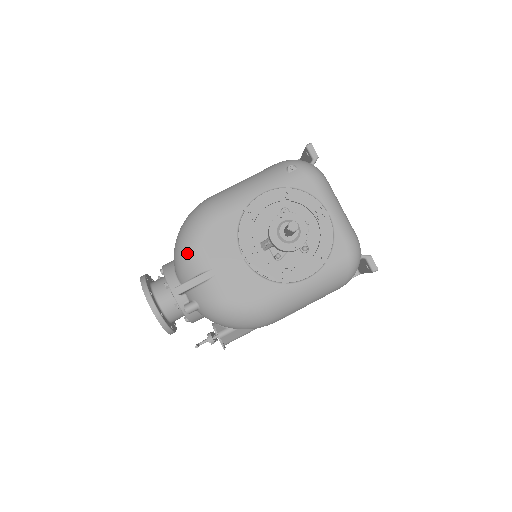
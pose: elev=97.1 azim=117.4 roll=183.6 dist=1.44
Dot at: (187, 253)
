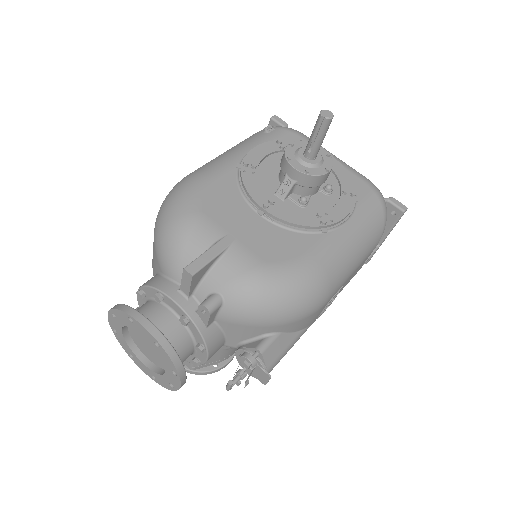
Dot at: (183, 227)
